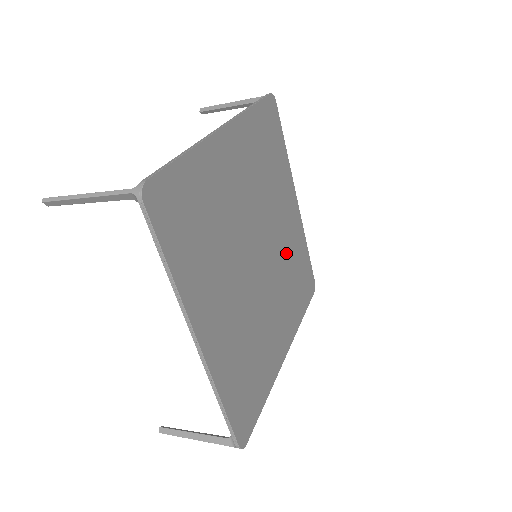
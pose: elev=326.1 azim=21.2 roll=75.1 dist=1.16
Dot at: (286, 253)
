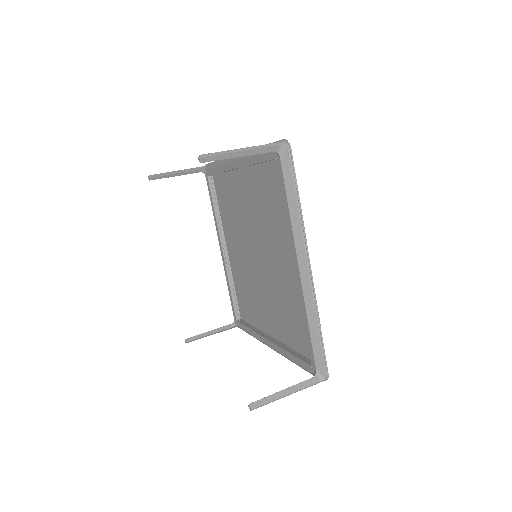
Dot at: (245, 275)
